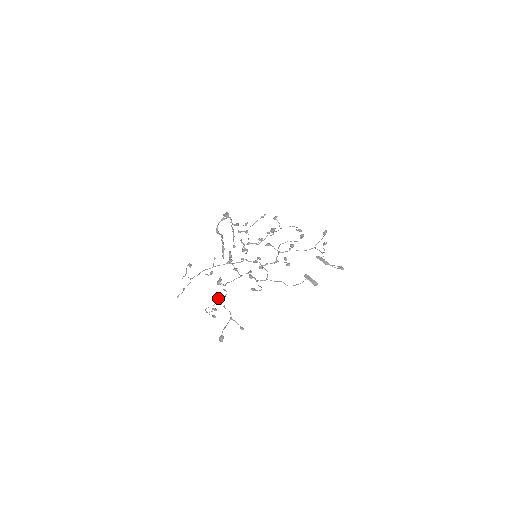
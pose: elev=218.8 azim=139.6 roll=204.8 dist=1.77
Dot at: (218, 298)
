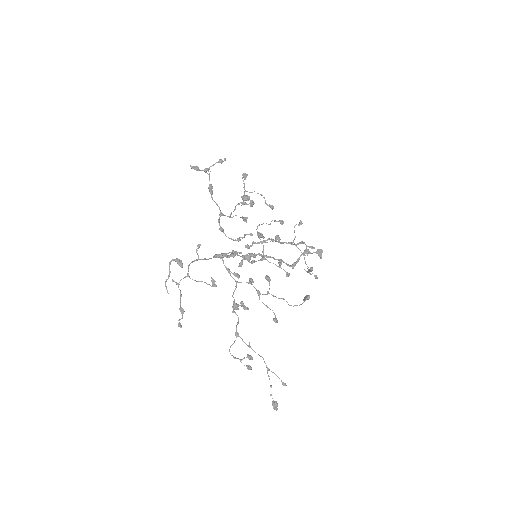
Dot at: (236, 330)
